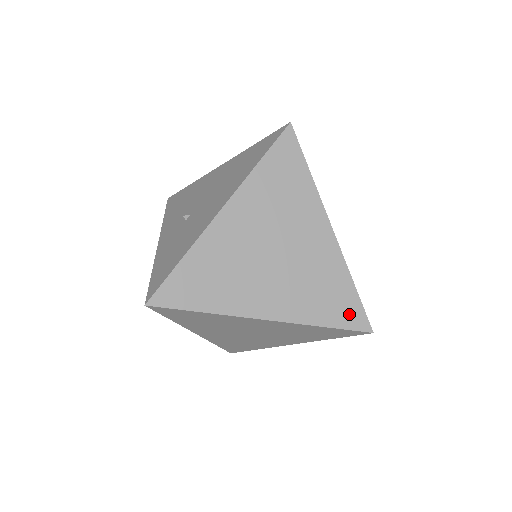
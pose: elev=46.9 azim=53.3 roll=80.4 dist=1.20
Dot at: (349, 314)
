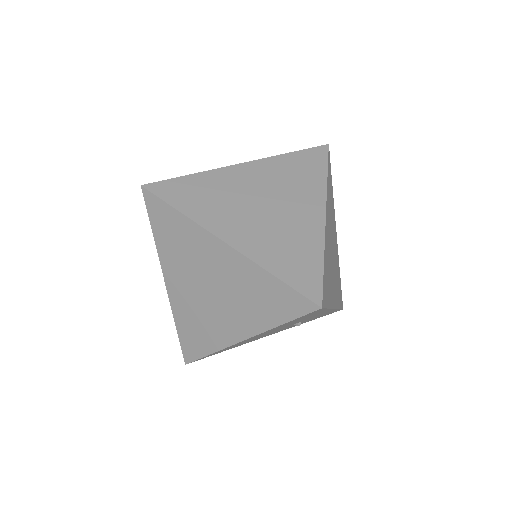
Dot at: (305, 279)
